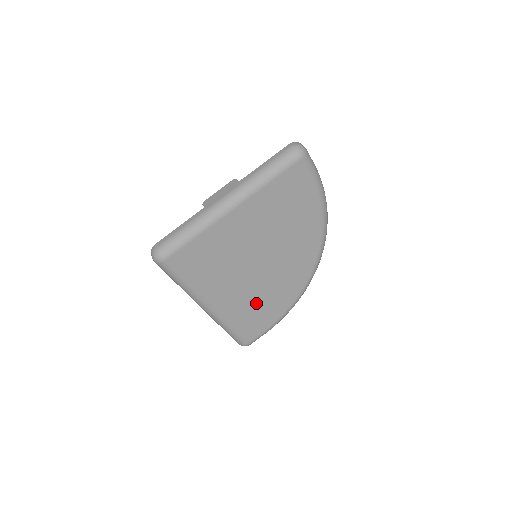
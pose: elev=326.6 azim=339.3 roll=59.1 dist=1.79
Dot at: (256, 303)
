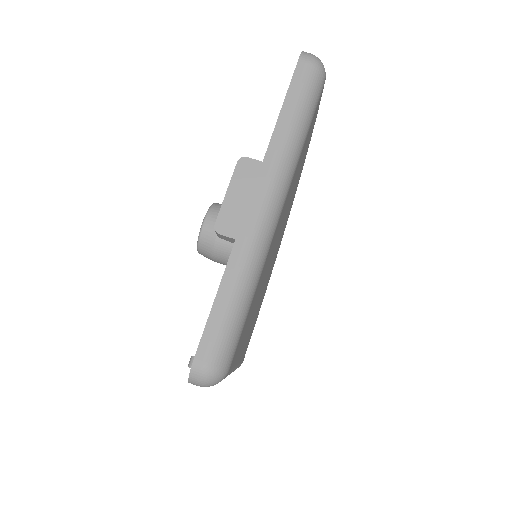
Dot at: (257, 312)
